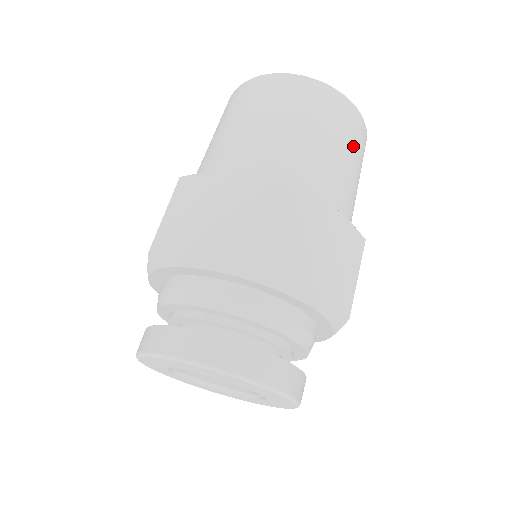
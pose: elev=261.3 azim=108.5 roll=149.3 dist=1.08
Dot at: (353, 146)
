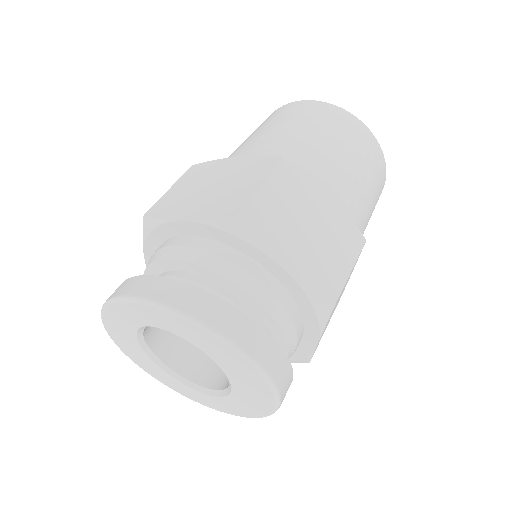
Dot at: occluded
